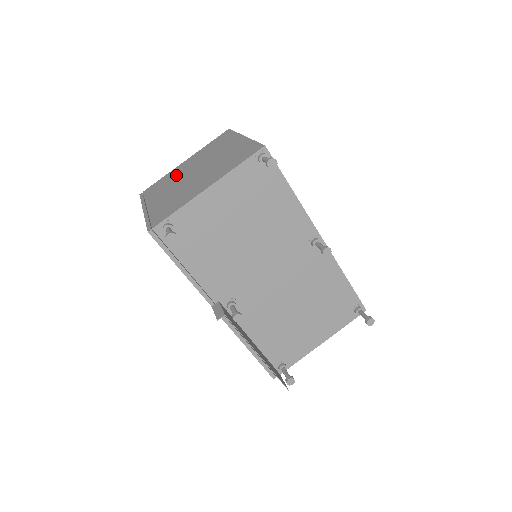
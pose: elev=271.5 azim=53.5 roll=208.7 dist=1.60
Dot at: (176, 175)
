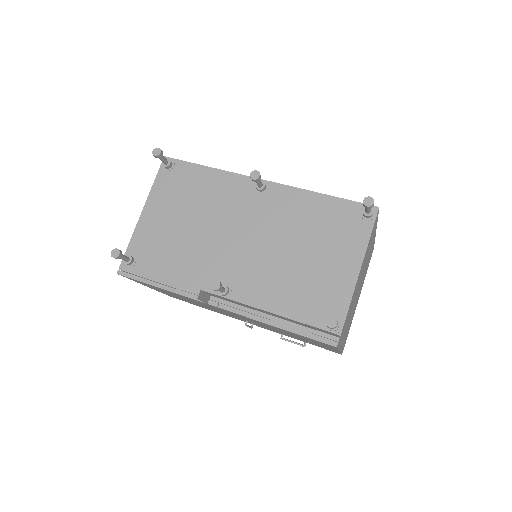
Dot at: occluded
